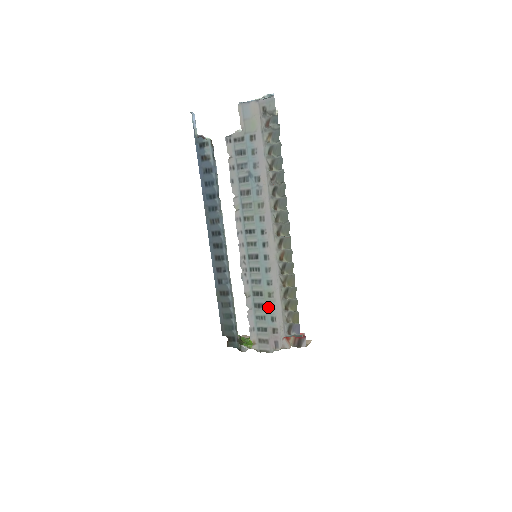
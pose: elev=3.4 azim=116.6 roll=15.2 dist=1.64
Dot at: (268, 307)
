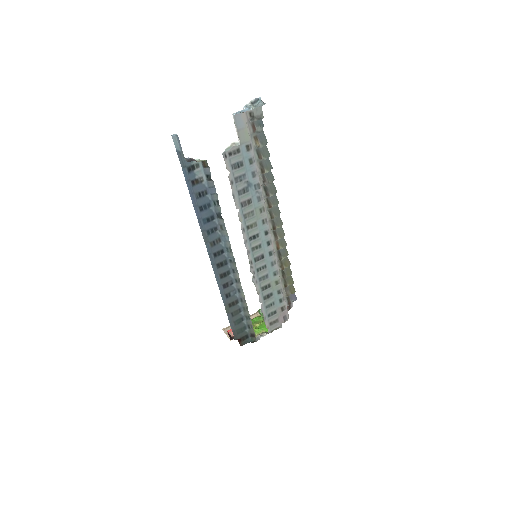
Dot at: (276, 293)
